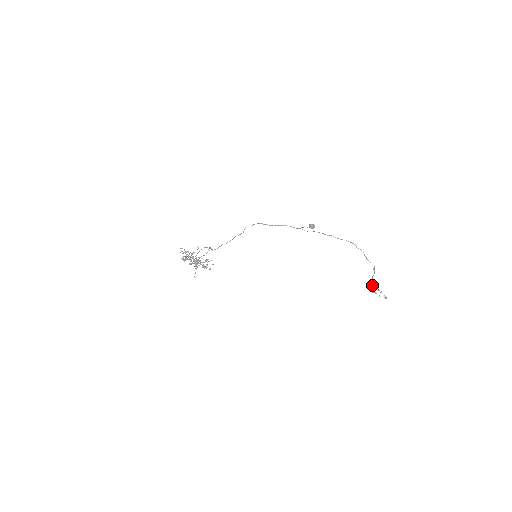
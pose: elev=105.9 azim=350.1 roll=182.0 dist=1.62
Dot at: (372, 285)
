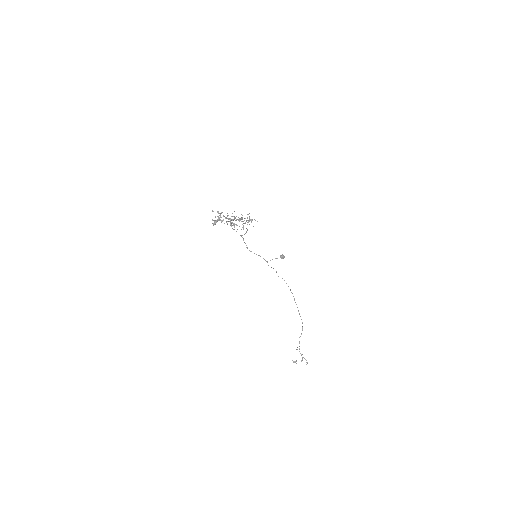
Dot at: occluded
